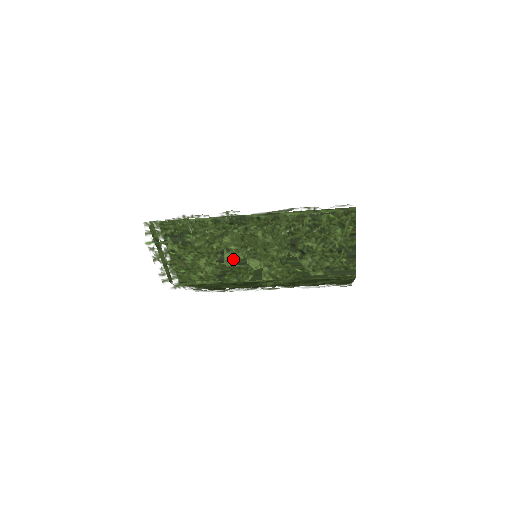
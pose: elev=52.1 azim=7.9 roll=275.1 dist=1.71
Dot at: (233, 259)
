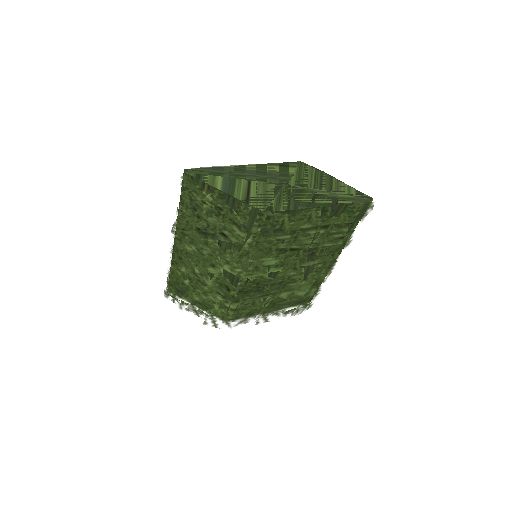
Dot at: (207, 279)
